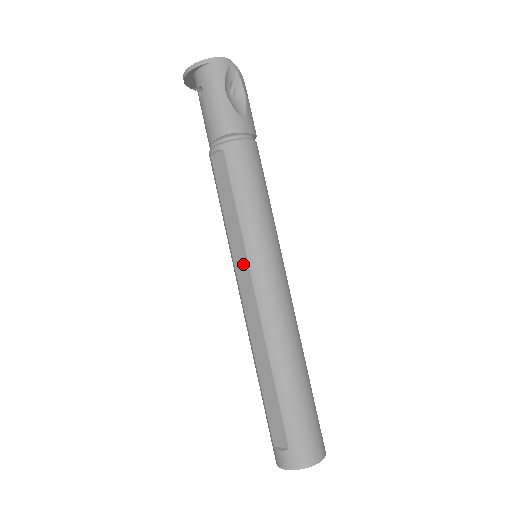
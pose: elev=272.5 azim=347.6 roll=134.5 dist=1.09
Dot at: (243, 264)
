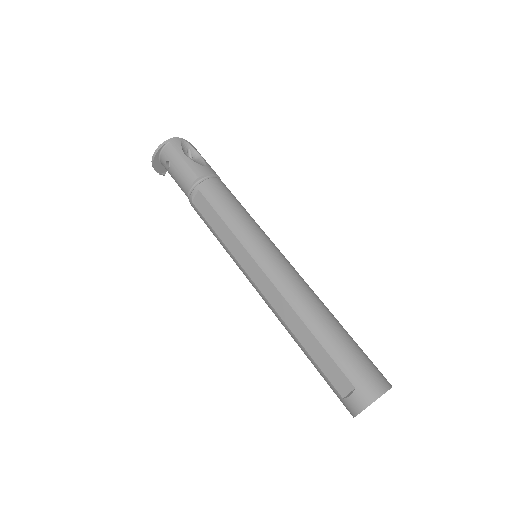
Dot at: (247, 260)
